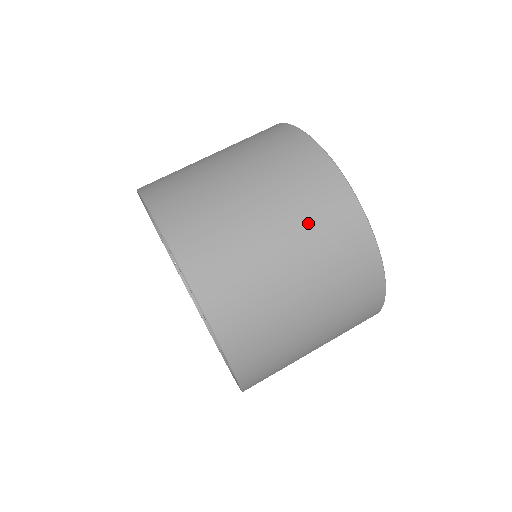
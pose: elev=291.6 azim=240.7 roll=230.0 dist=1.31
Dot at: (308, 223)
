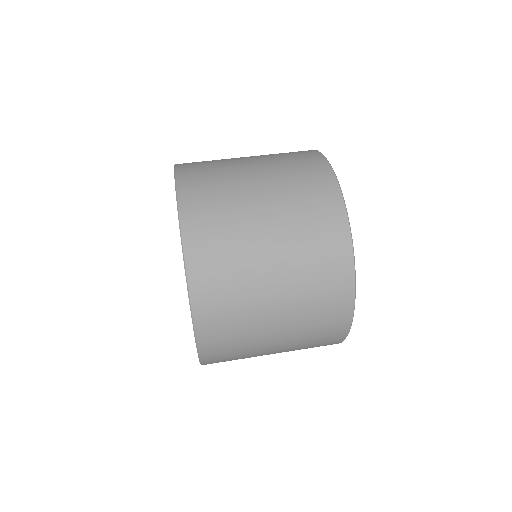
Dot at: (290, 186)
